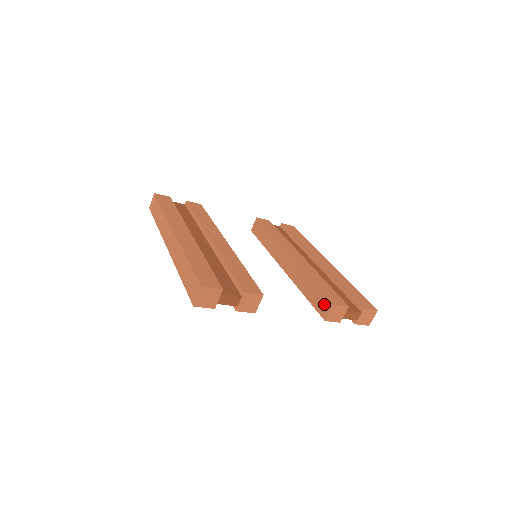
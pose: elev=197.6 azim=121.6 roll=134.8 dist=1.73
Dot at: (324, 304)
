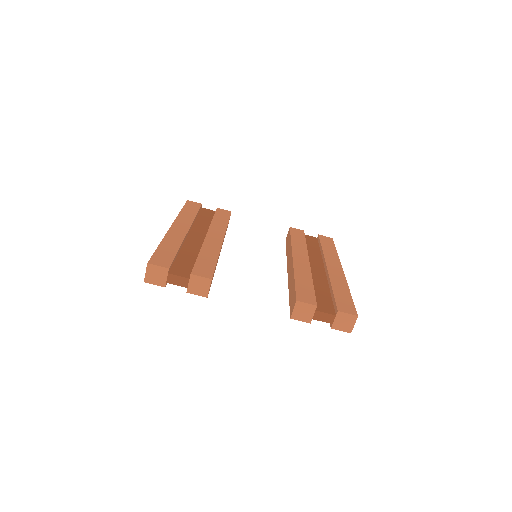
Dot at: (293, 301)
